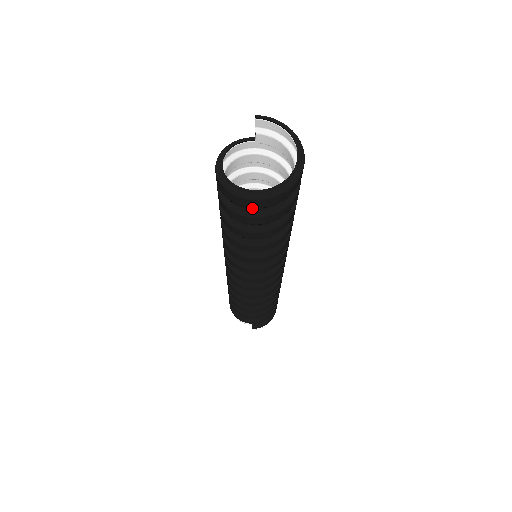
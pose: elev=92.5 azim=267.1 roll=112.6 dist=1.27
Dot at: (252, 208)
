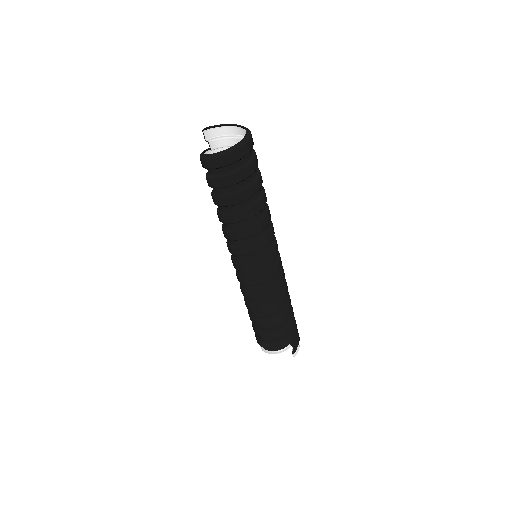
Dot at: (241, 163)
